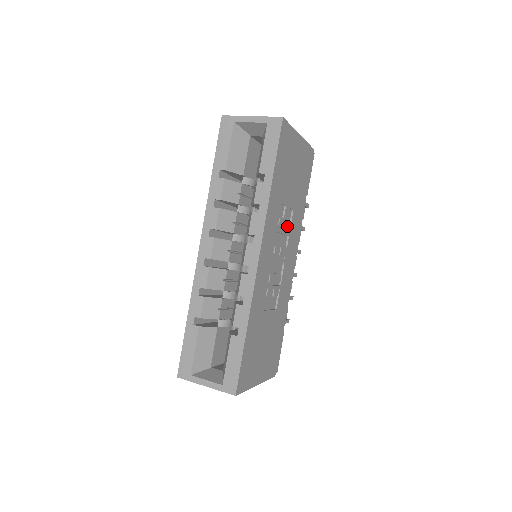
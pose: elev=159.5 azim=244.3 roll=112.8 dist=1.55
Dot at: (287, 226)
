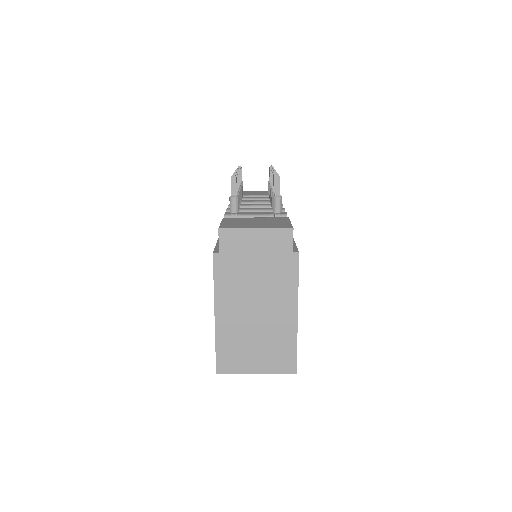
Dot at: occluded
